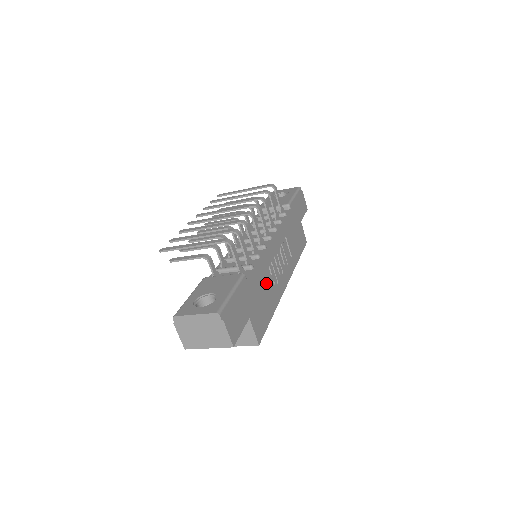
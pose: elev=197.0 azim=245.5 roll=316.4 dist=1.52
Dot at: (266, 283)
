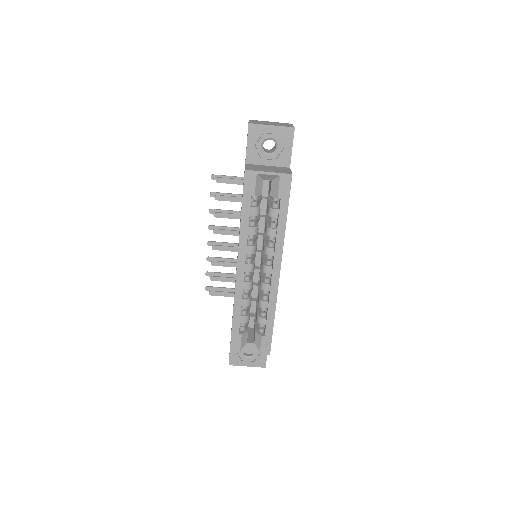
Dot at: occluded
